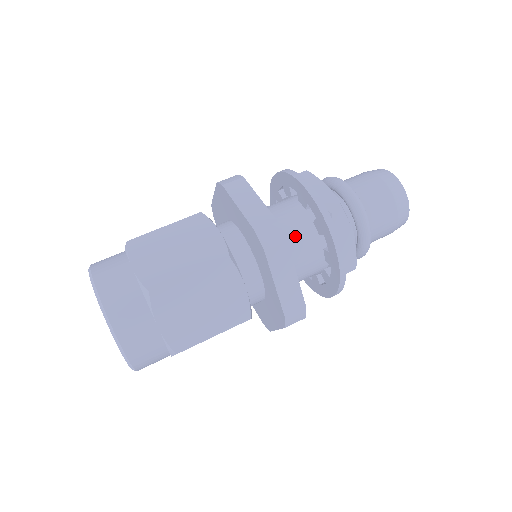
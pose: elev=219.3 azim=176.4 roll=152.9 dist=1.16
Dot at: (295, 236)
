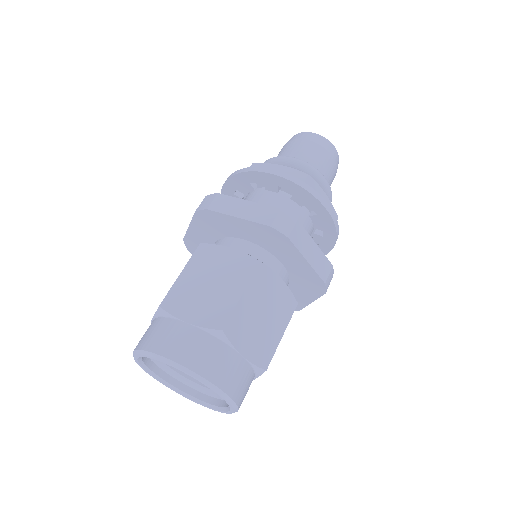
Dot at: occluded
